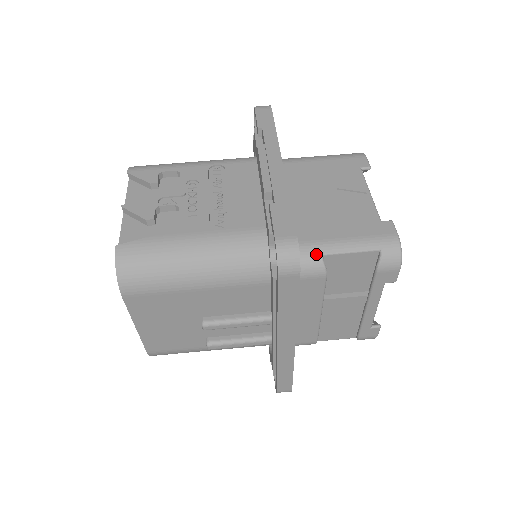
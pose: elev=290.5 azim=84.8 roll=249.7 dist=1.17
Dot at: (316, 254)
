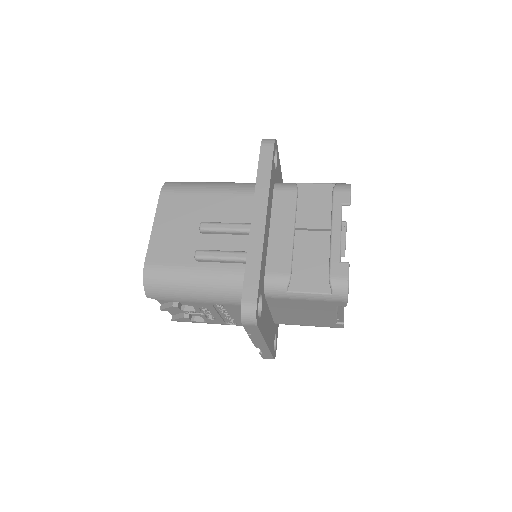
Dot at: (292, 183)
